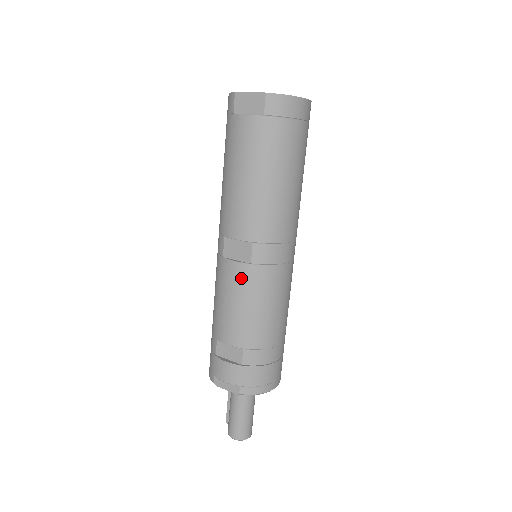
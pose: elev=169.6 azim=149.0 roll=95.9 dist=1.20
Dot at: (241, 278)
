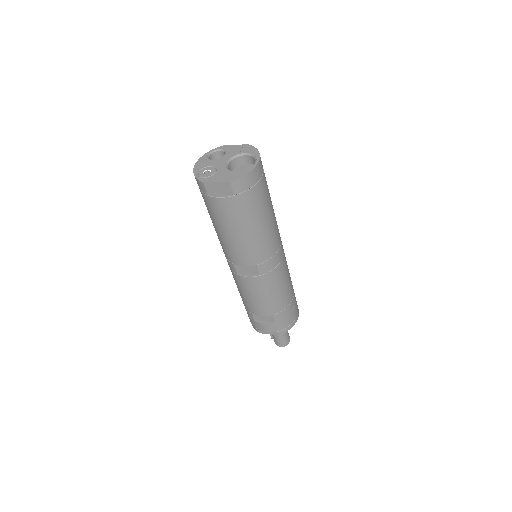
Dot at: (256, 284)
